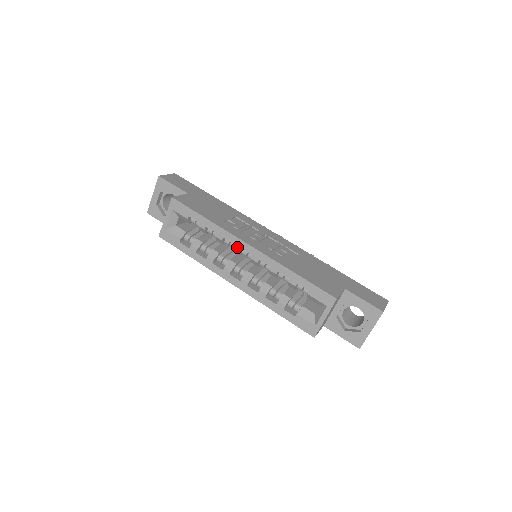
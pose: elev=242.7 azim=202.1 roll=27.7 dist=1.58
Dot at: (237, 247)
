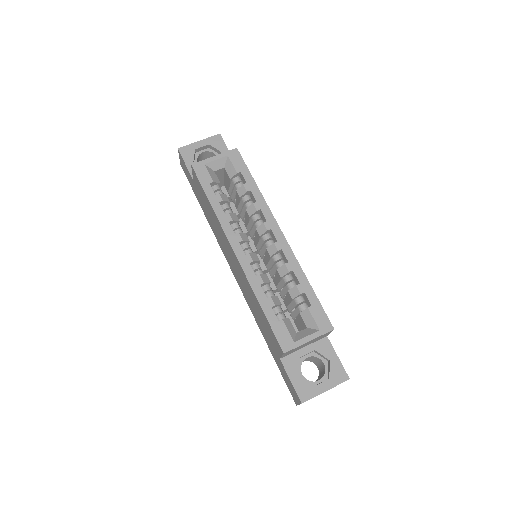
Dot at: (268, 225)
